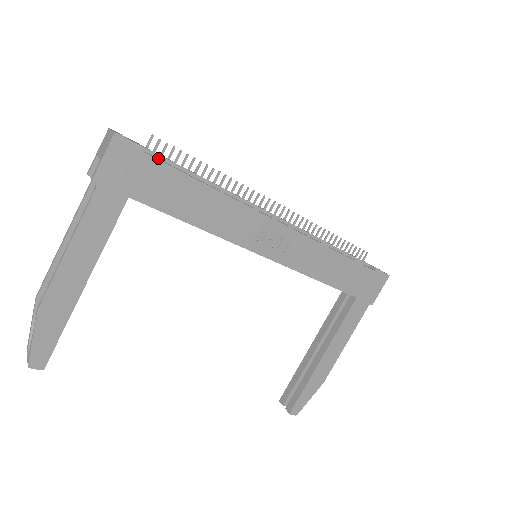
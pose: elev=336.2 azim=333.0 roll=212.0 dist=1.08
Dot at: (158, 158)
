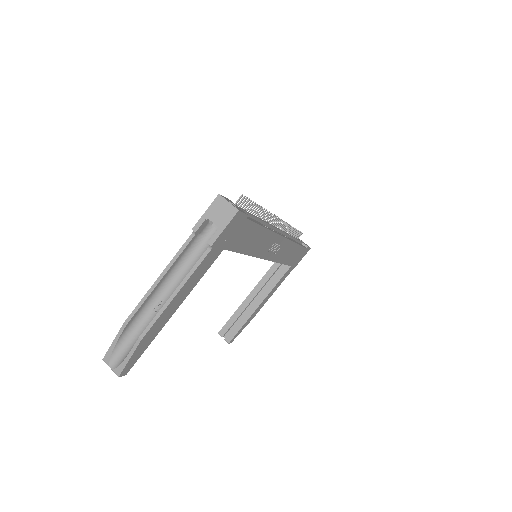
Dot at: occluded
